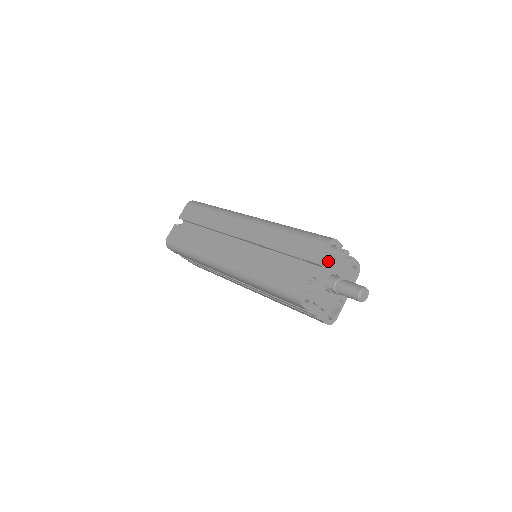
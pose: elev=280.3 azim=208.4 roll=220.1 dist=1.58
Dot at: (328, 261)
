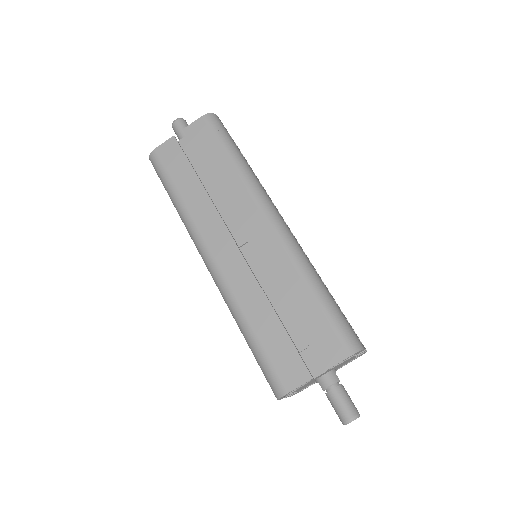
Dot at: (338, 364)
